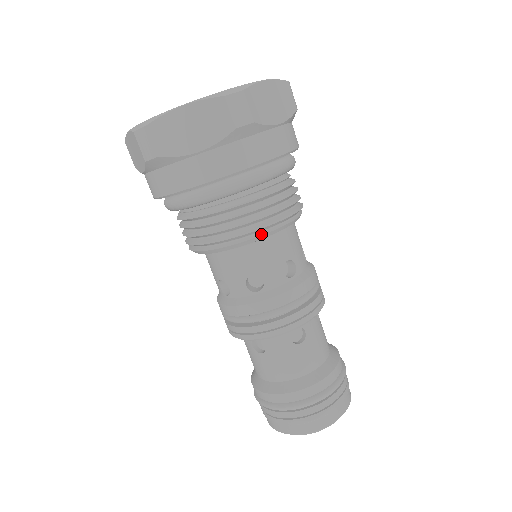
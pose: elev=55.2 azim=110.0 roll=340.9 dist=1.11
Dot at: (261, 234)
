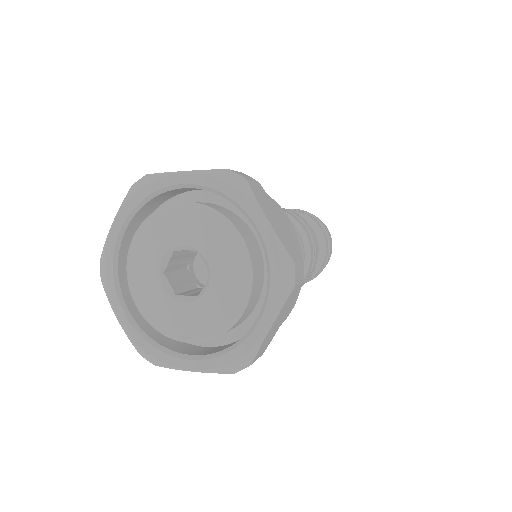
Dot at: occluded
